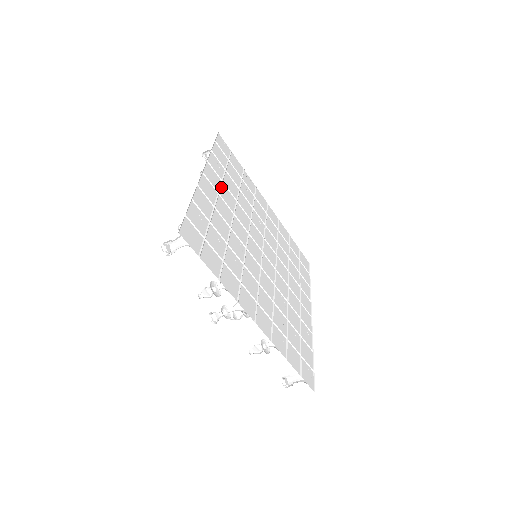
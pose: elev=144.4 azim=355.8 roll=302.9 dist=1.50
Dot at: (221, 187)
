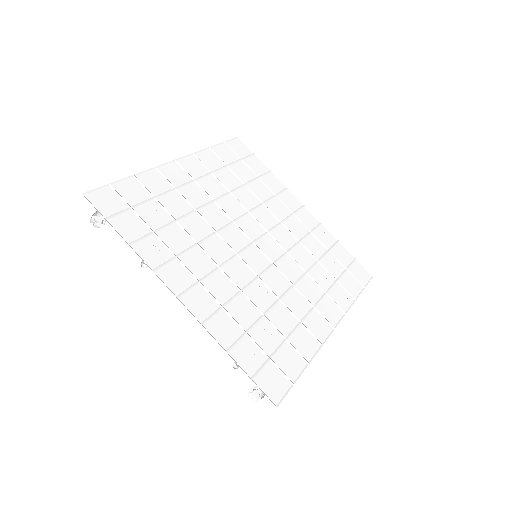
Dot at: (186, 267)
